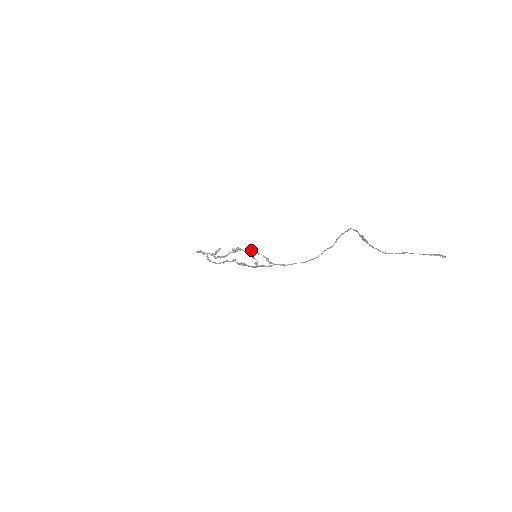
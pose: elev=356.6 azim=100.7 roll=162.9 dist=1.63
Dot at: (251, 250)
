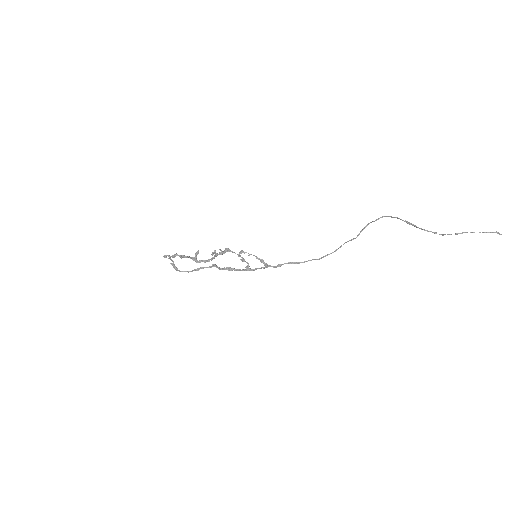
Dot at: (240, 251)
